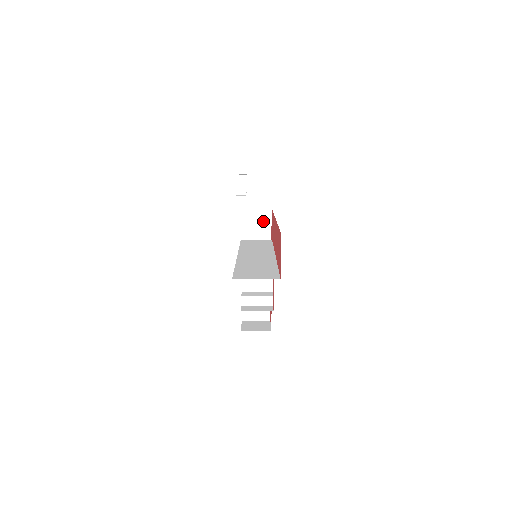
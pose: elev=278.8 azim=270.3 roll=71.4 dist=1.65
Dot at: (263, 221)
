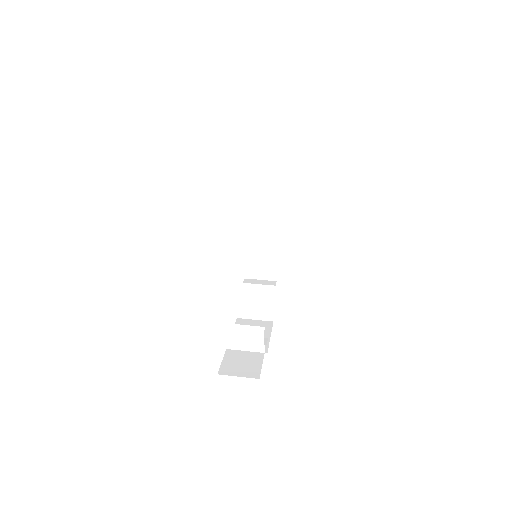
Dot at: occluded
